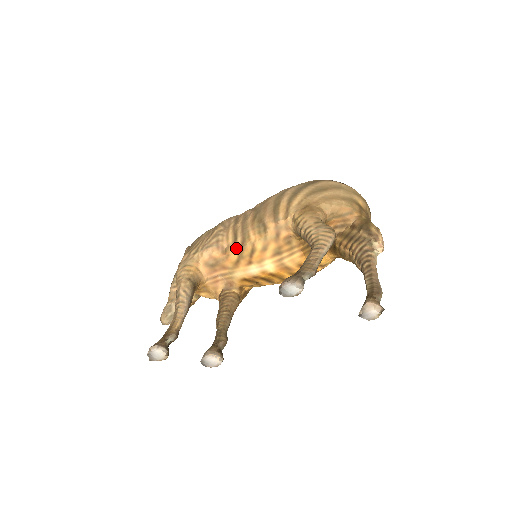
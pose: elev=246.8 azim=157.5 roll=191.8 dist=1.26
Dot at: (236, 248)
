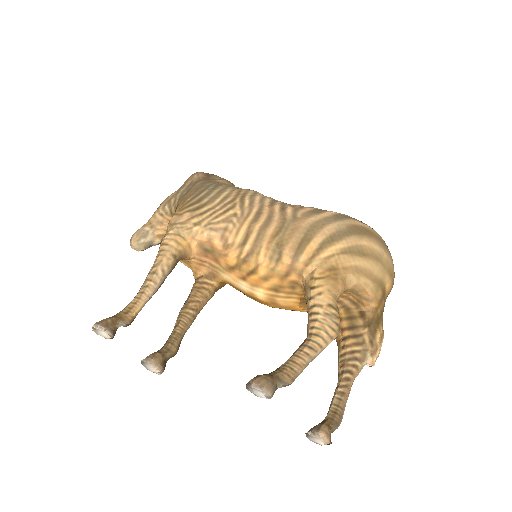
Dot at: (239, 254)
